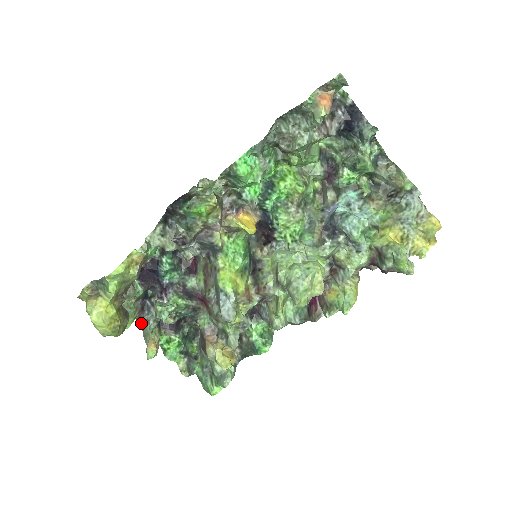
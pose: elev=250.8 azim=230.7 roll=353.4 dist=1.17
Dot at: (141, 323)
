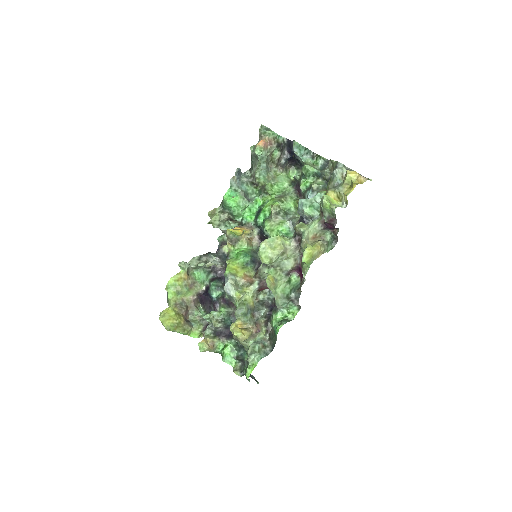
Dot at: (204, 335)
